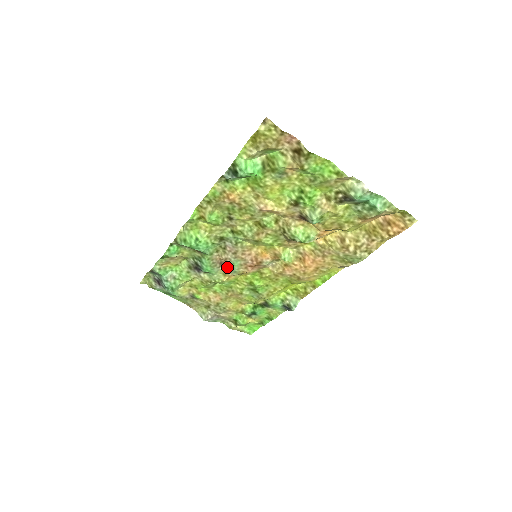
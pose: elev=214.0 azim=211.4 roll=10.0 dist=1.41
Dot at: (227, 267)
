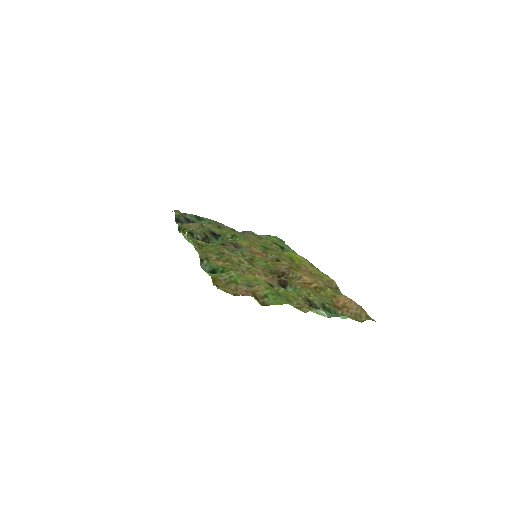
Dot at: (235, 245)
